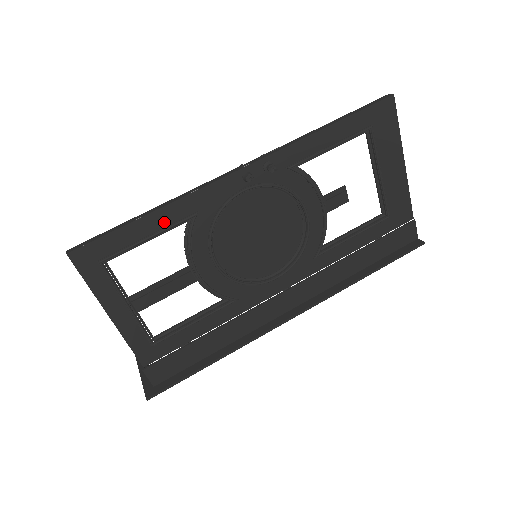
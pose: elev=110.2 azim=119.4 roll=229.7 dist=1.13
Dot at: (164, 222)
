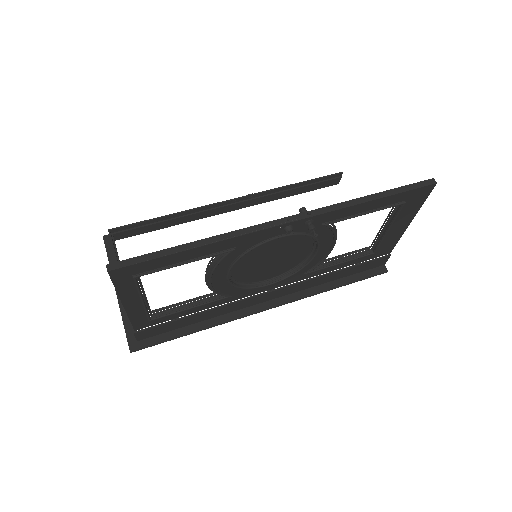
Dot at: (203, 253)
